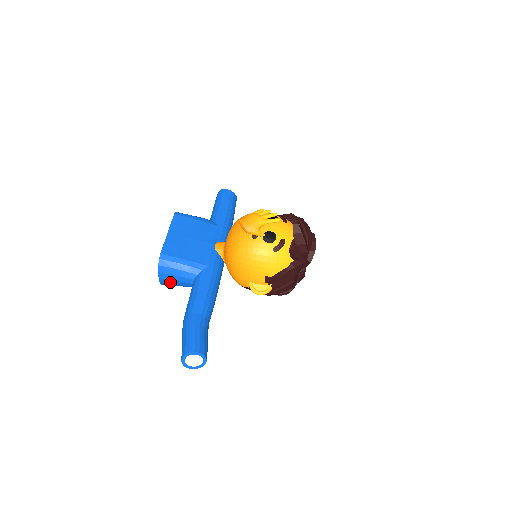
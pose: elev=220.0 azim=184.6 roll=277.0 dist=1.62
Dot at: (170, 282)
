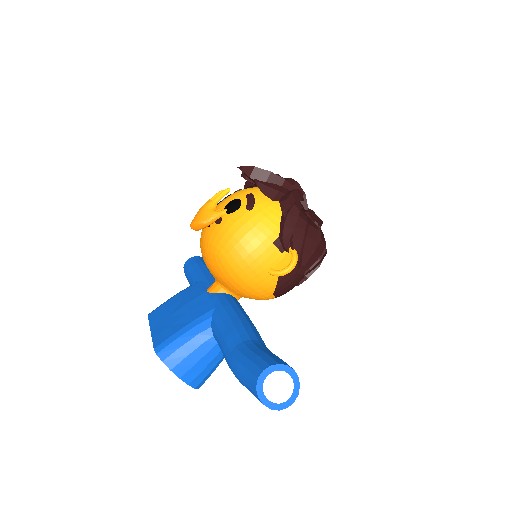
Dot at: (197, 371)
